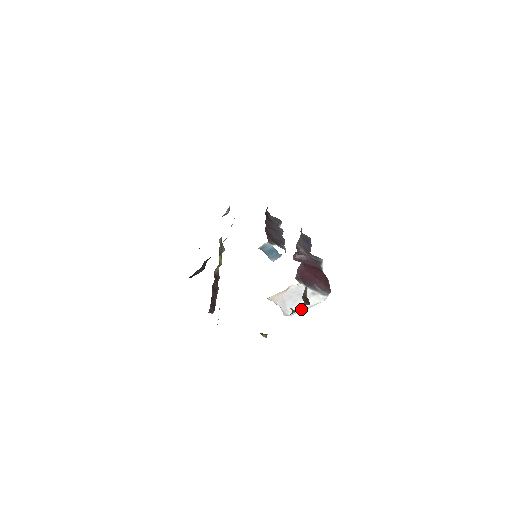
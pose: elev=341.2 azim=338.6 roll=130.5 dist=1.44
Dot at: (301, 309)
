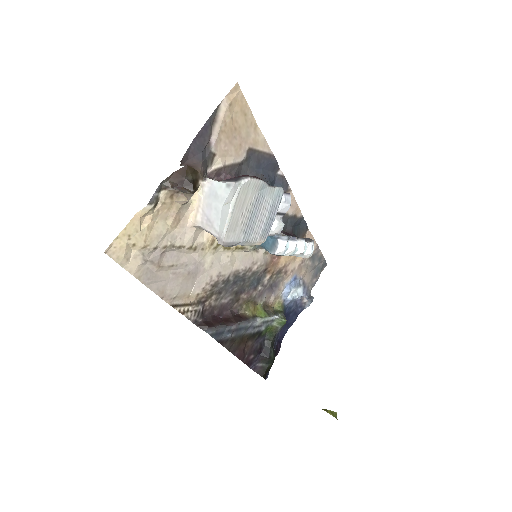
Dot at: (226, 217)
